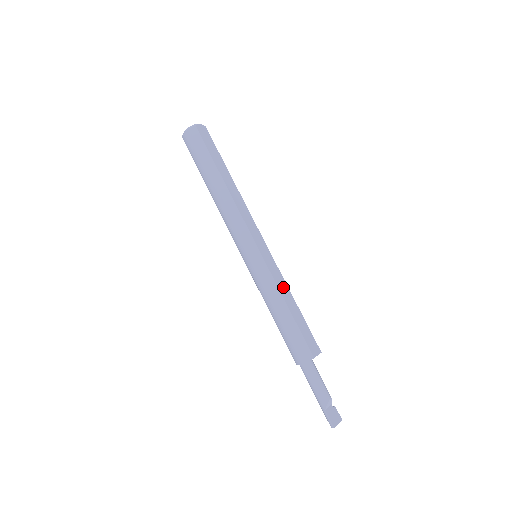
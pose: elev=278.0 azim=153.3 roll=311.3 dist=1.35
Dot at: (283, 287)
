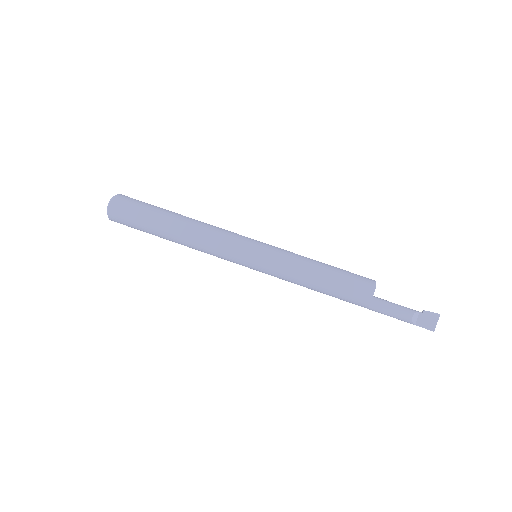
Dot at: (297, 268)
